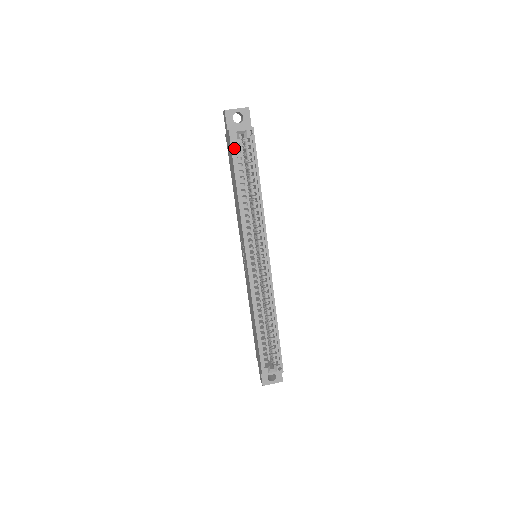
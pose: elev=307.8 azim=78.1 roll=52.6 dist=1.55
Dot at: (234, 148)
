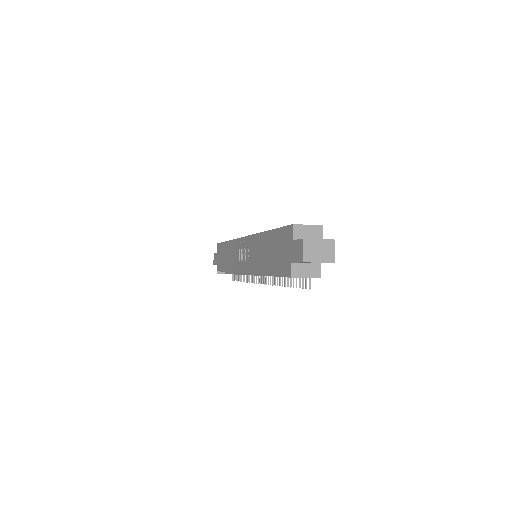
Dot at: occluded
